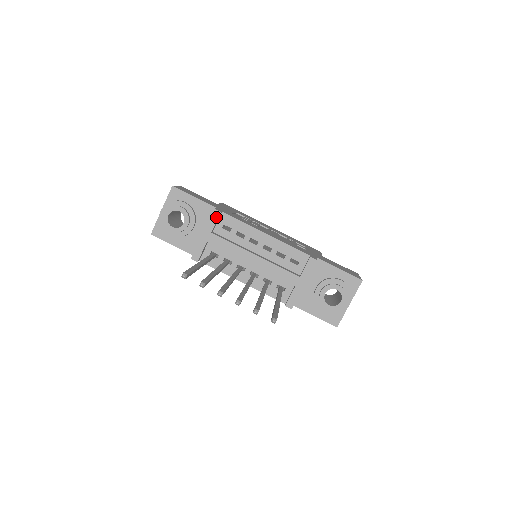
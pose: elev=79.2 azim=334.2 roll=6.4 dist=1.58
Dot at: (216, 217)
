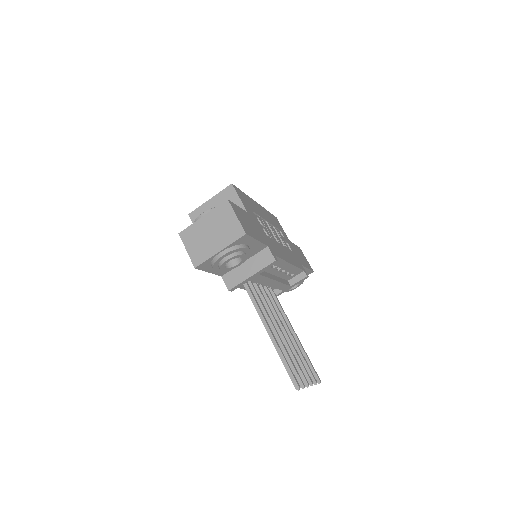
Dot at: (272, 265)
